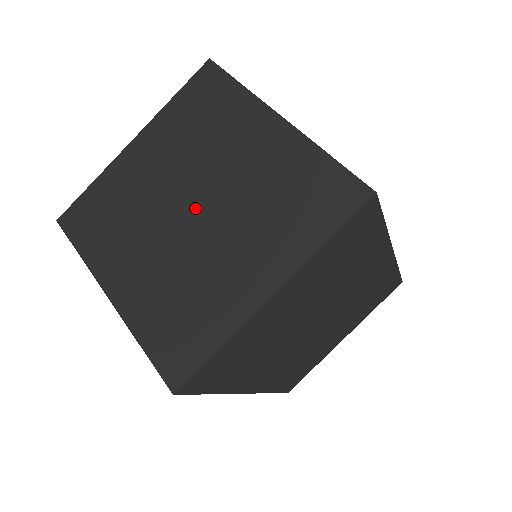
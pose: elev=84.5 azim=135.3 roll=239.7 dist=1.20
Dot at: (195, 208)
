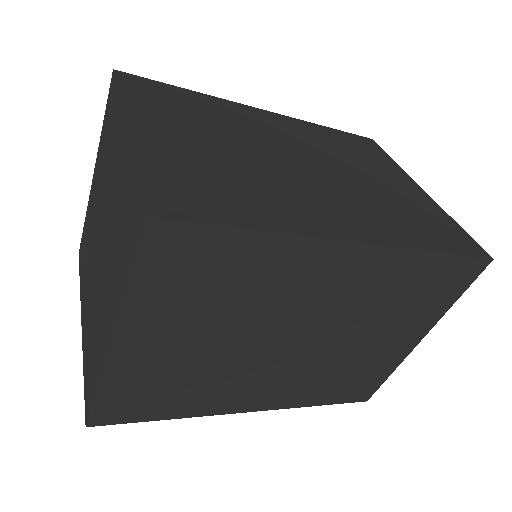
Dot at: (100, 241)
